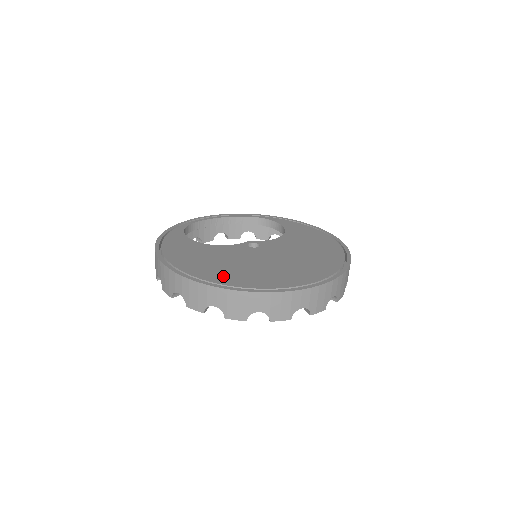
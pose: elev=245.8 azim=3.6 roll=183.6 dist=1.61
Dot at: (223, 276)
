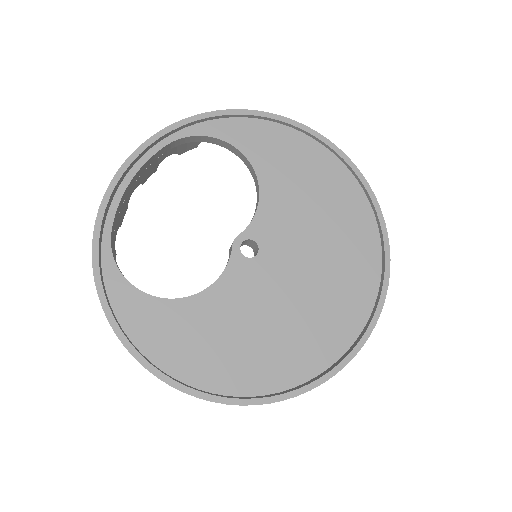
Dot at: (284, 366)
